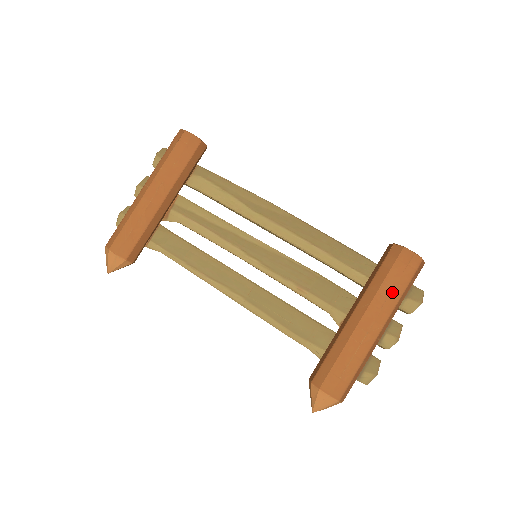
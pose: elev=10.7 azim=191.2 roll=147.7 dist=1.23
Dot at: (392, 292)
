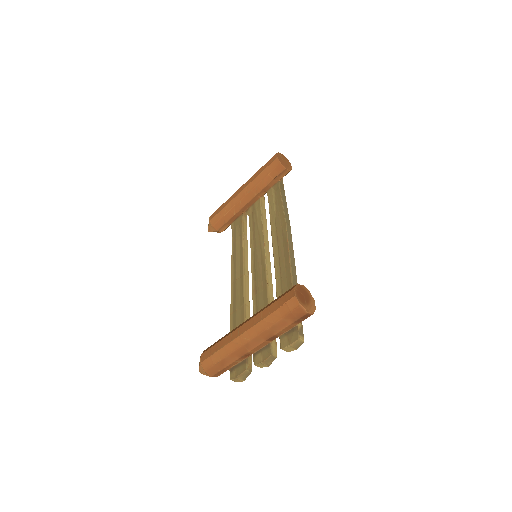
Dot at: (266, 317)
